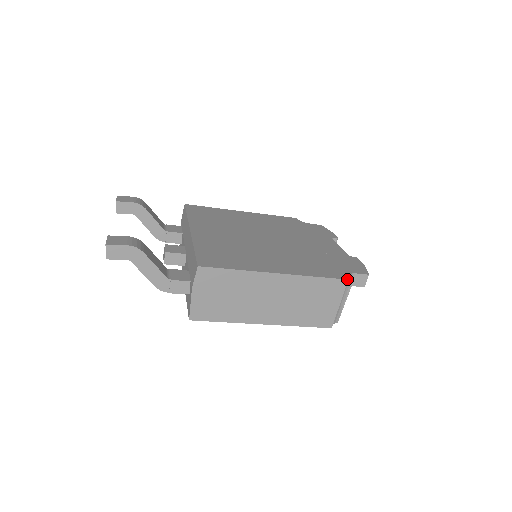
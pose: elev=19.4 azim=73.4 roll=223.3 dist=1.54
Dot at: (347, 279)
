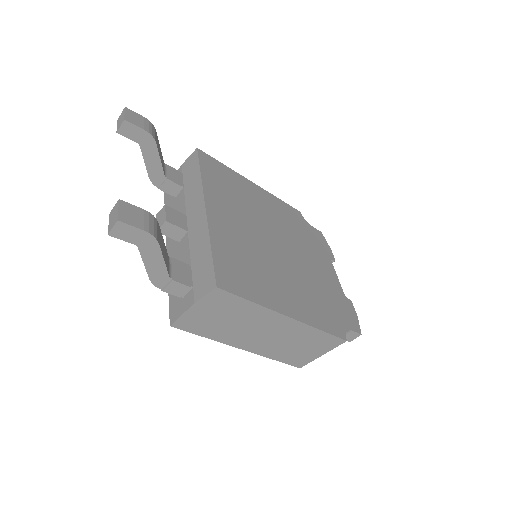
Dot at: (346, 340)
